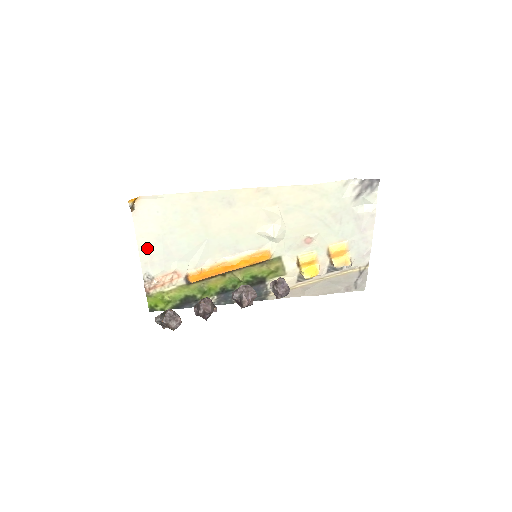
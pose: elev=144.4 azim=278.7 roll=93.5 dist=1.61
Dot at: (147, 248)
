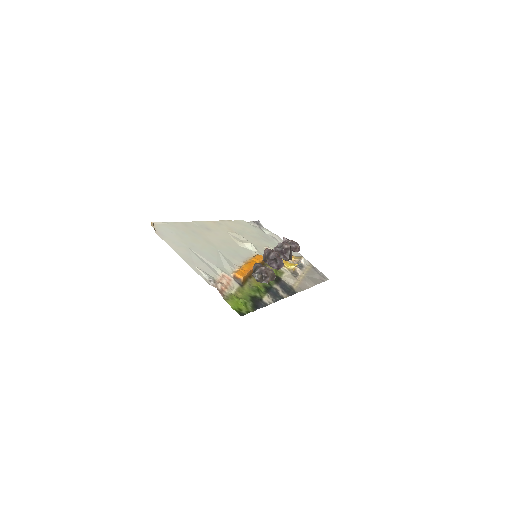
Dot at: (188, 258)
